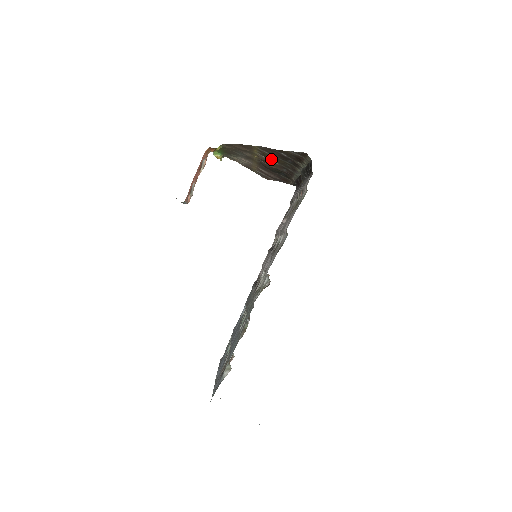
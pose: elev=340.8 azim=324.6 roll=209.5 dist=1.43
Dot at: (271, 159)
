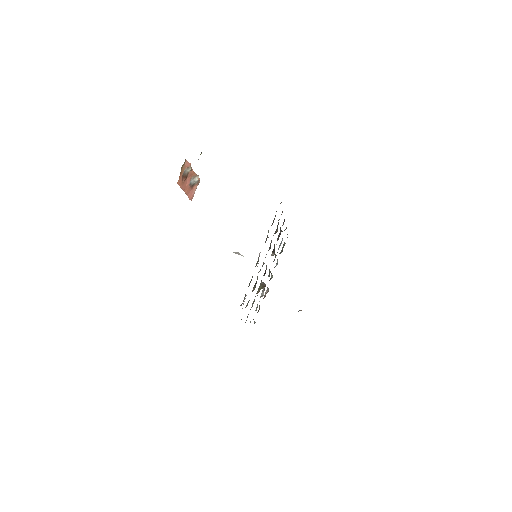
Dot at: occluded
